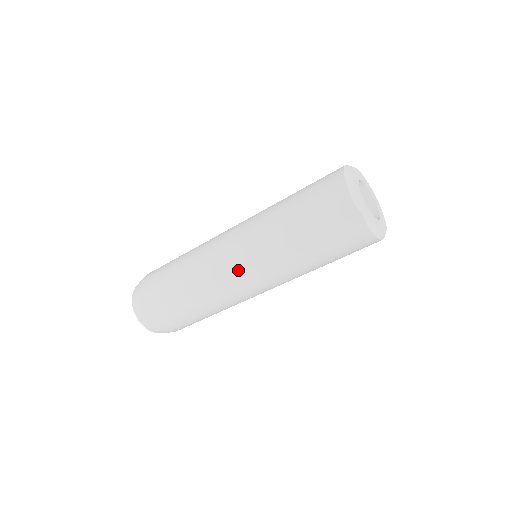
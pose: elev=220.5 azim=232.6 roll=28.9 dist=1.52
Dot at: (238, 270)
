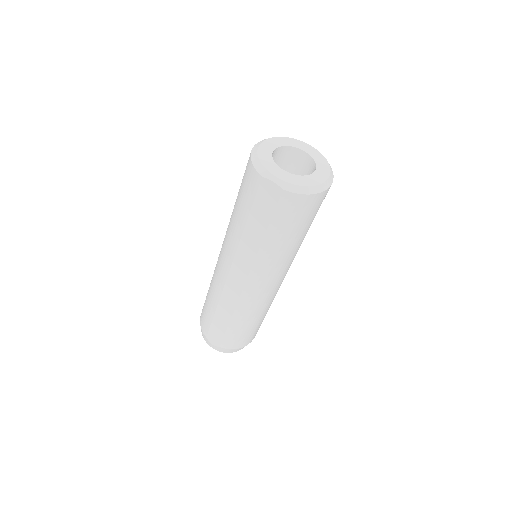
Dot at: (233, 277)
